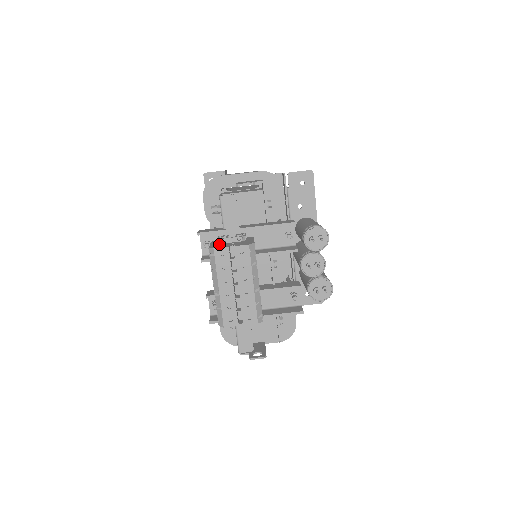
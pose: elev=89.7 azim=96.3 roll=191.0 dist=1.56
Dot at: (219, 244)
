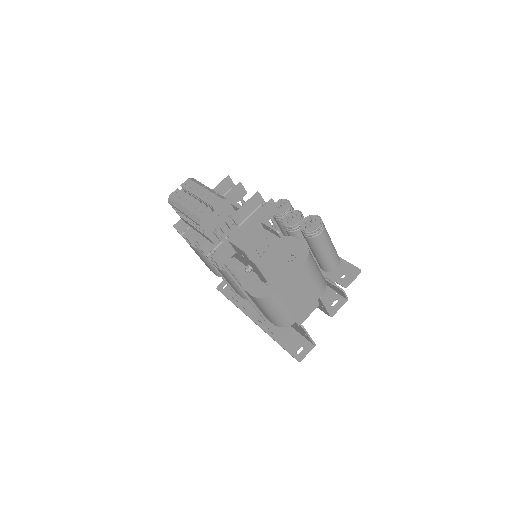
Dot at: occluded
